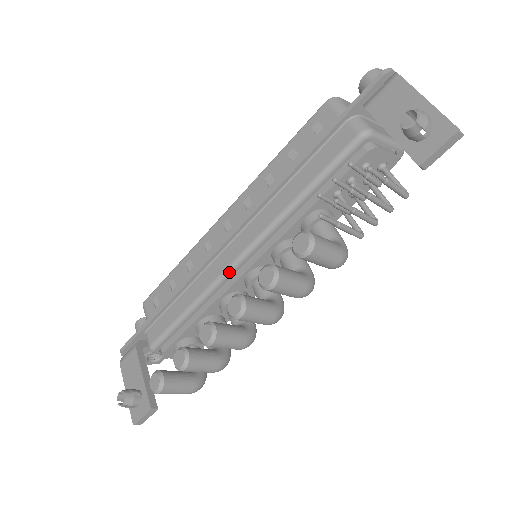
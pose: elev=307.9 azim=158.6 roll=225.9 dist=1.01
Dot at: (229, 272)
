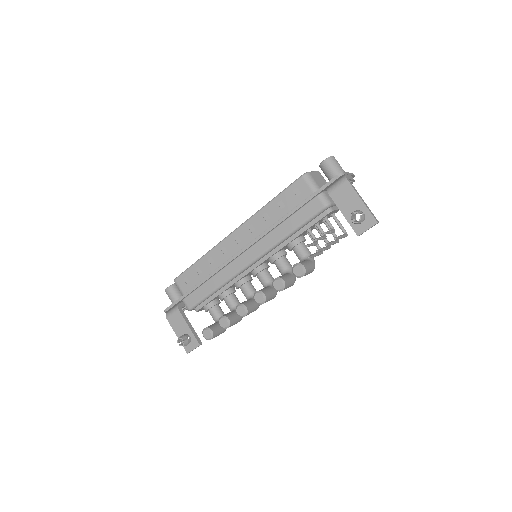
Dot at: (244, 270)
